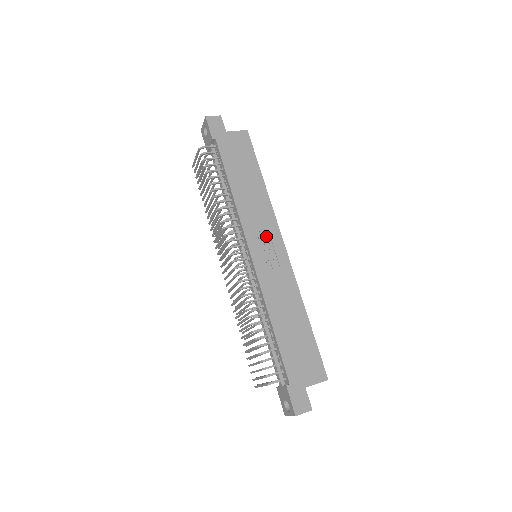
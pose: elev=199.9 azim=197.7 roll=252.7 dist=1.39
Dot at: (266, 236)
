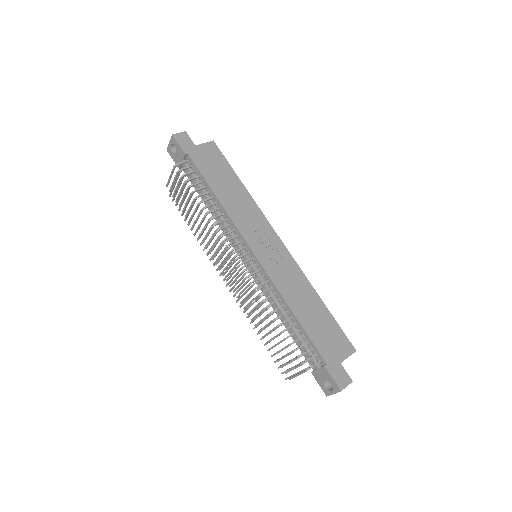
Dot at: (262, 234)
